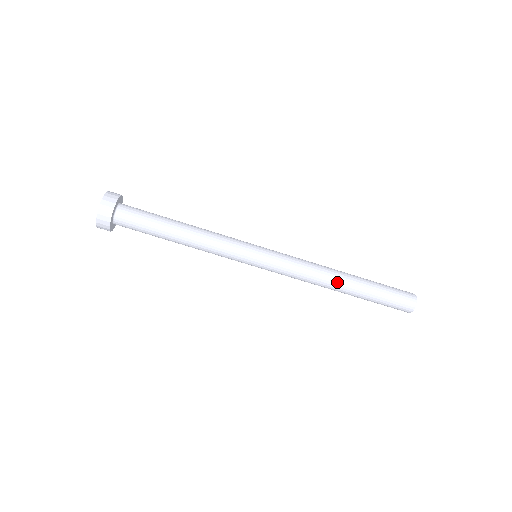
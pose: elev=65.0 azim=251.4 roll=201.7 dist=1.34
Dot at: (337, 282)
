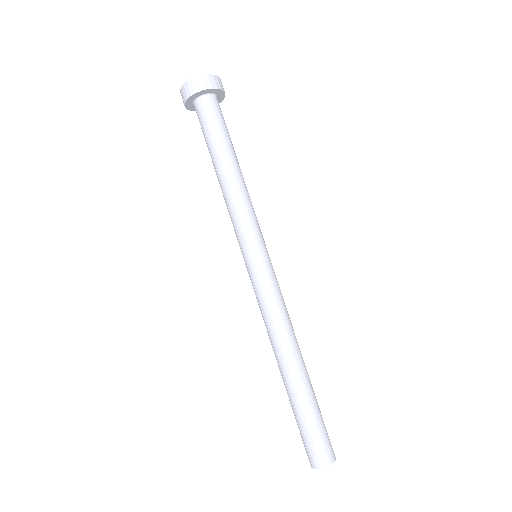
Dot at: (291, 356)
